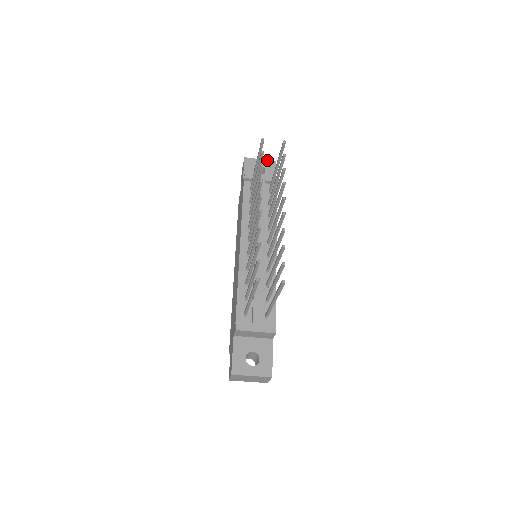
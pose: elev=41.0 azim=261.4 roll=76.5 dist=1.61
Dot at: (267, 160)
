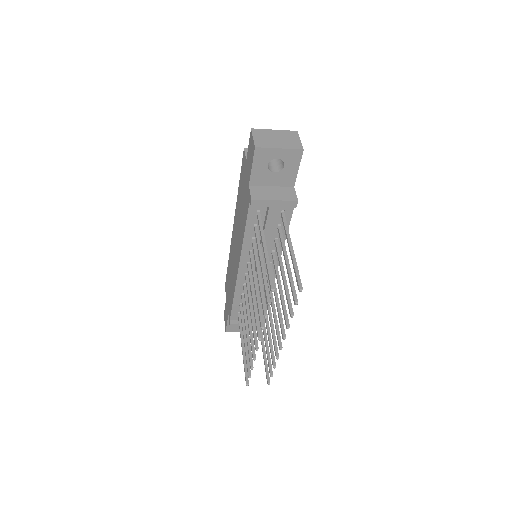
Dot at: (290, 149)
